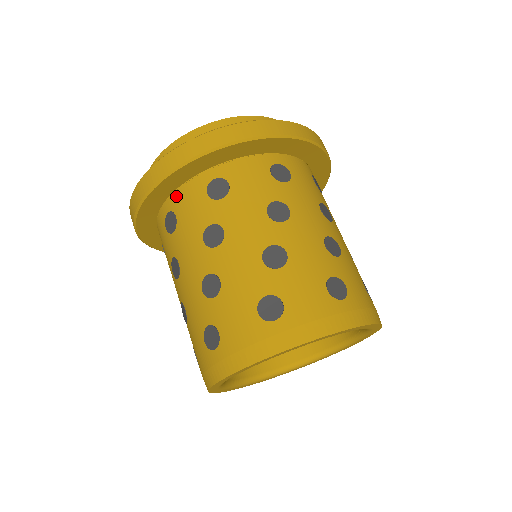
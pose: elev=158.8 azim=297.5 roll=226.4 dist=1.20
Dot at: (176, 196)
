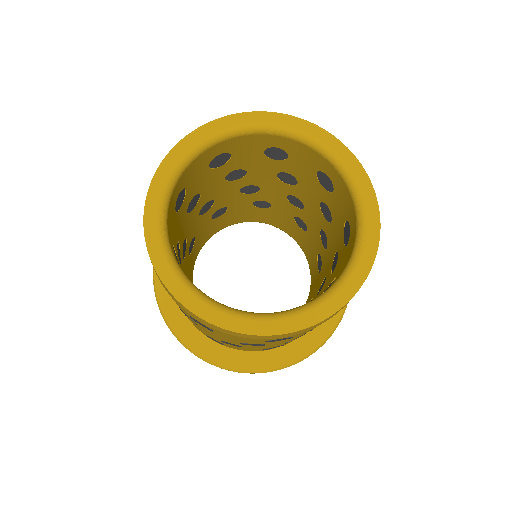
Dot at: occluded
